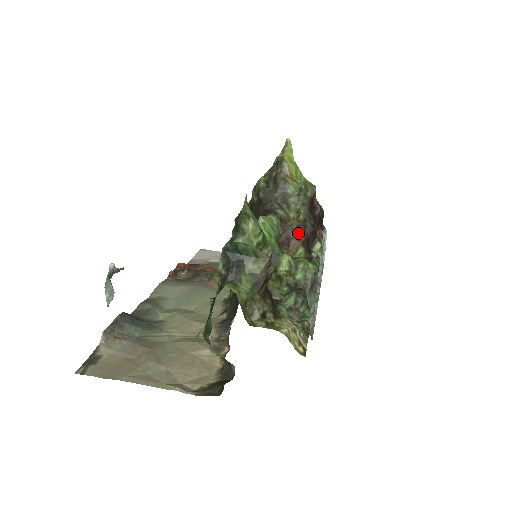
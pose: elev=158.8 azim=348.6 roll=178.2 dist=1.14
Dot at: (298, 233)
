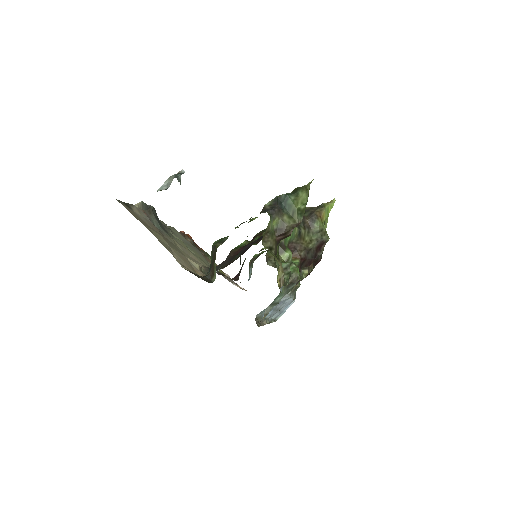
Dot at: (302, 251)
